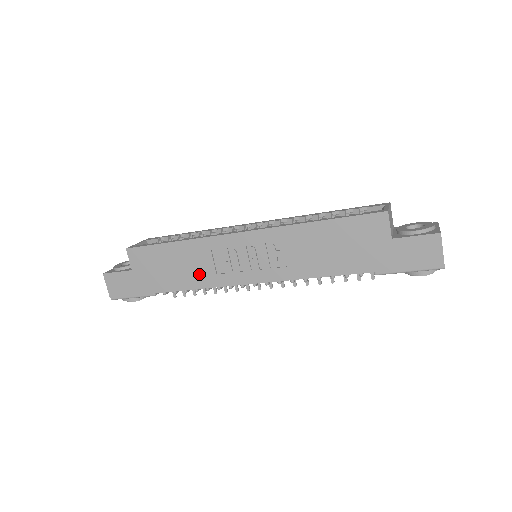
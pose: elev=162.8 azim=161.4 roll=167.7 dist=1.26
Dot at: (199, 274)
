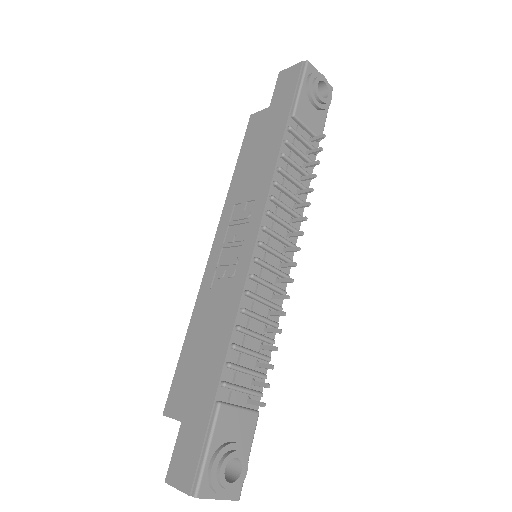
Dot at: (222, 314)
